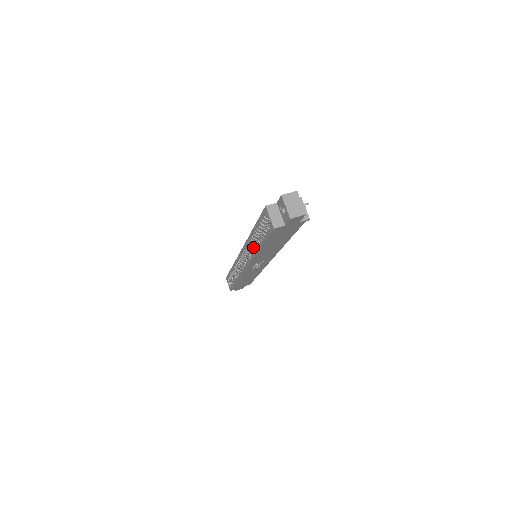
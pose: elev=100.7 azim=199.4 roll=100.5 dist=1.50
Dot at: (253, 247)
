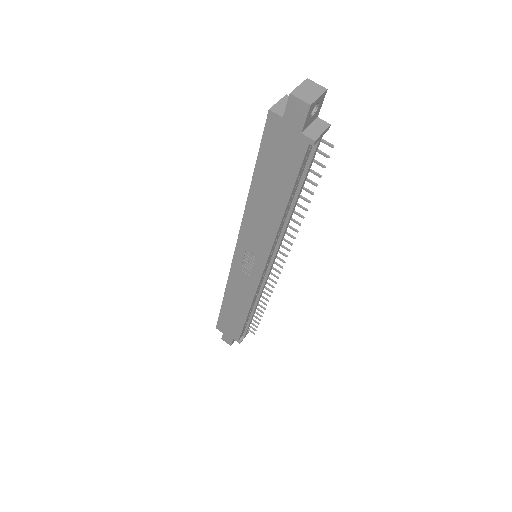
Dot at: occluded
